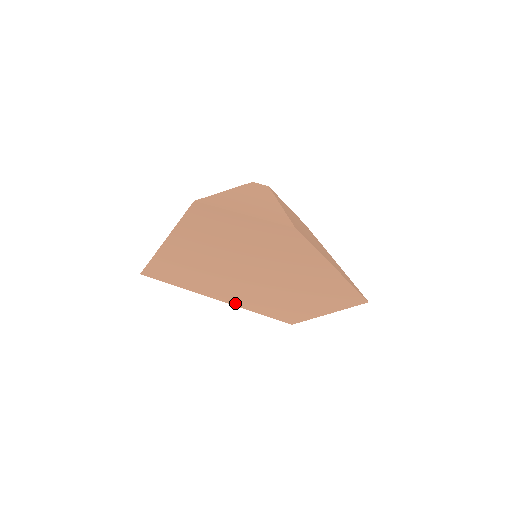
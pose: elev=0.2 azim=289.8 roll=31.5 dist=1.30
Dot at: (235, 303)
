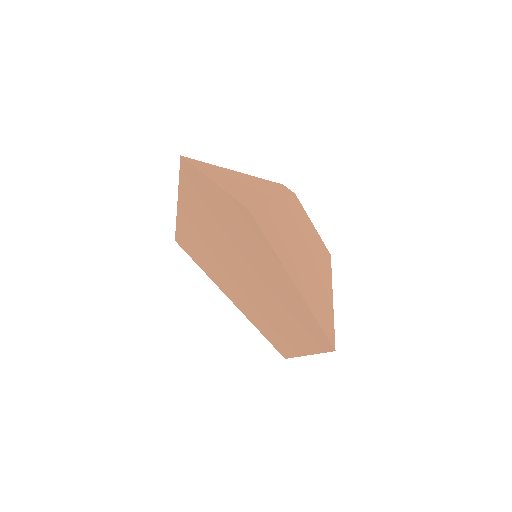
Dot at: (238, 305)
